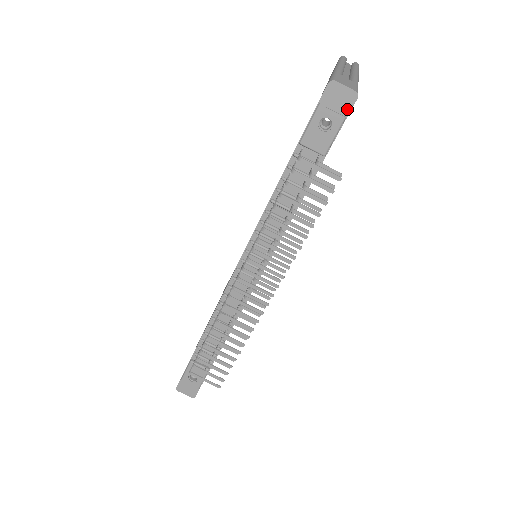
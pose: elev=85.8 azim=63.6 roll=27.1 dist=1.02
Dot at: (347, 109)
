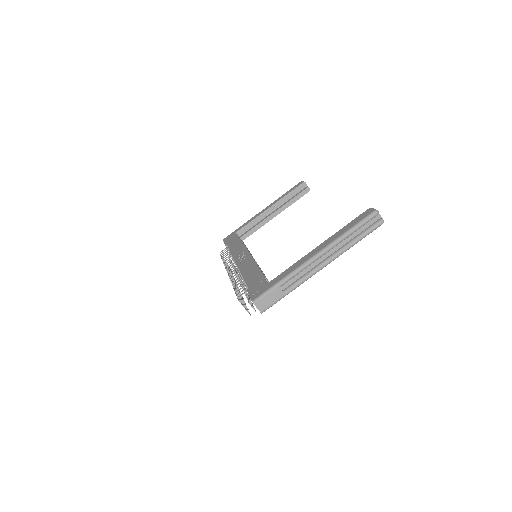
Dot at: occluded
